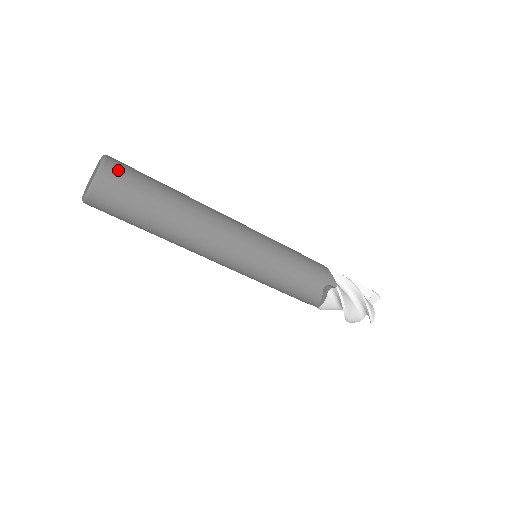
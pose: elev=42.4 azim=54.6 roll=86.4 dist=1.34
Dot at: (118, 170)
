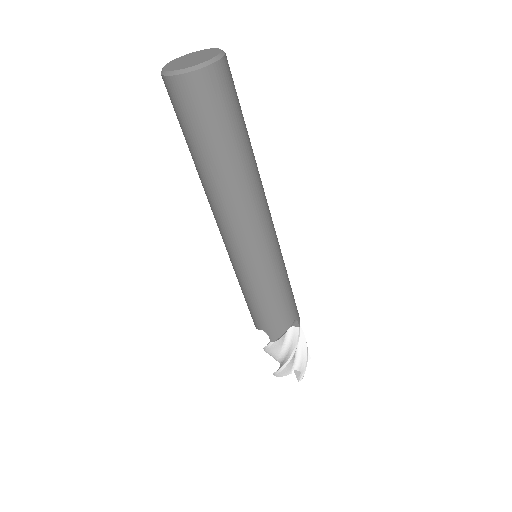
Dot at: occluded
